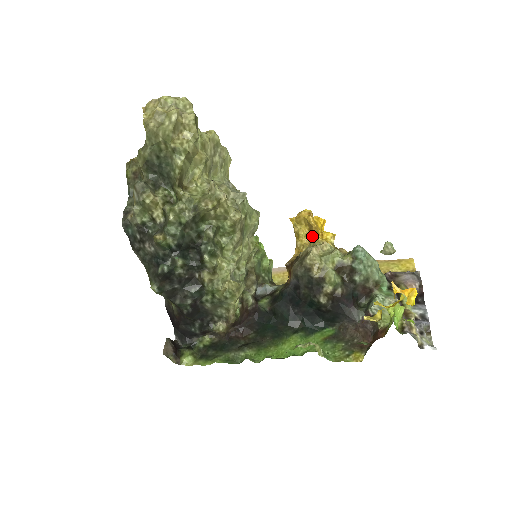
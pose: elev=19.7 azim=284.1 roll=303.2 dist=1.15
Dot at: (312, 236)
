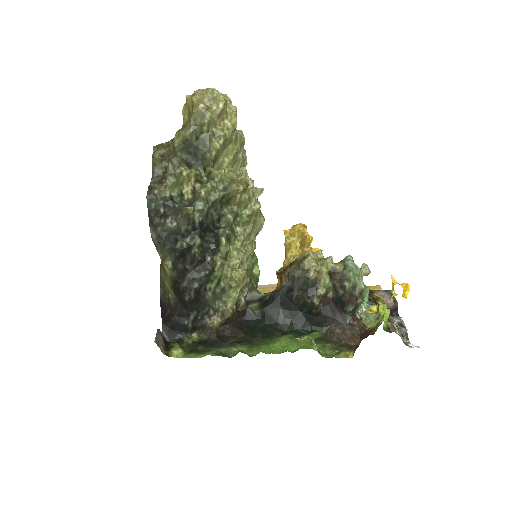
Dot at: (303, 248)
